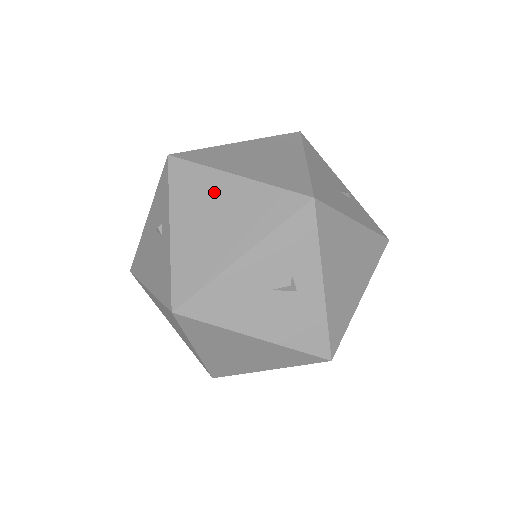
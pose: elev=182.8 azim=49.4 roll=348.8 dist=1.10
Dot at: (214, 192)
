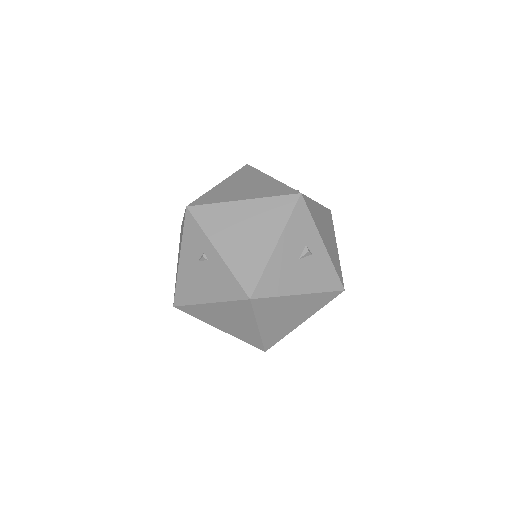
Dot at: (235, 216)
